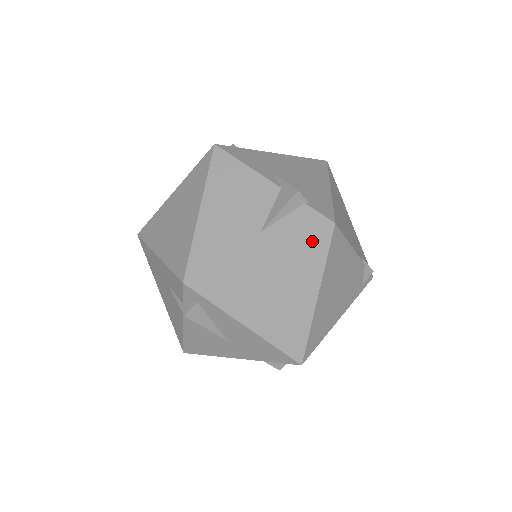
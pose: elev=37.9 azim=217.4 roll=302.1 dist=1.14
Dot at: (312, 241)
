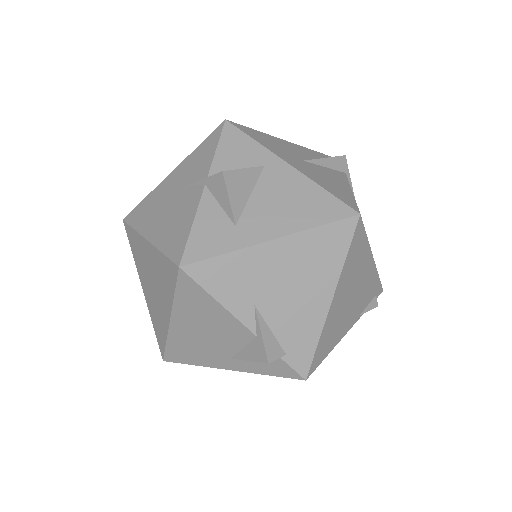
Dot at: occluded
